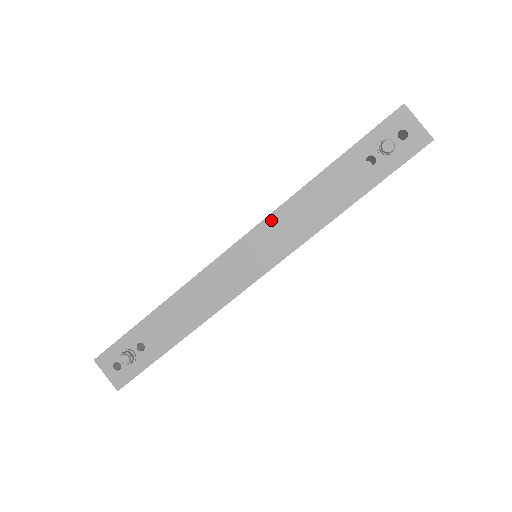
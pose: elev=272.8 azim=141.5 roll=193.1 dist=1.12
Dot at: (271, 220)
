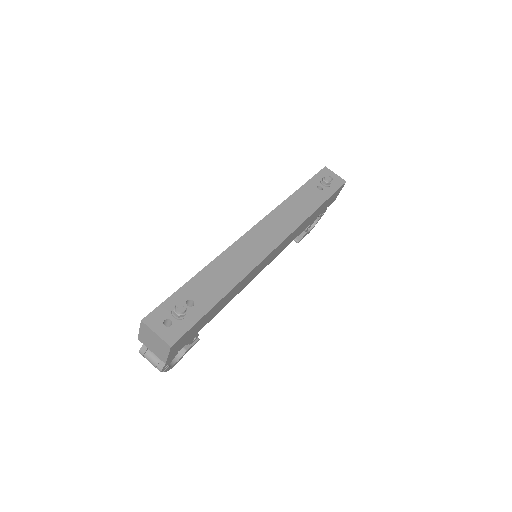
Dot at: (274, 214)
